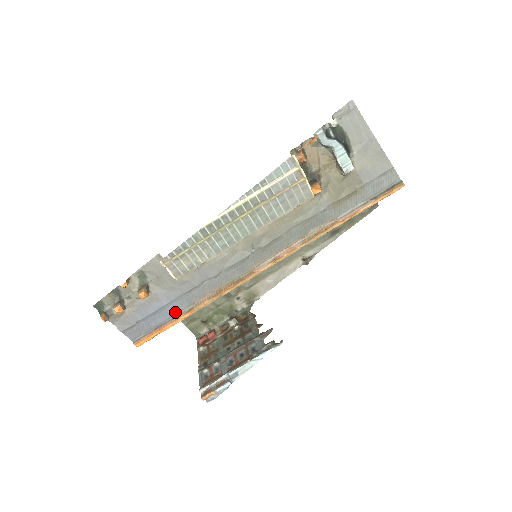
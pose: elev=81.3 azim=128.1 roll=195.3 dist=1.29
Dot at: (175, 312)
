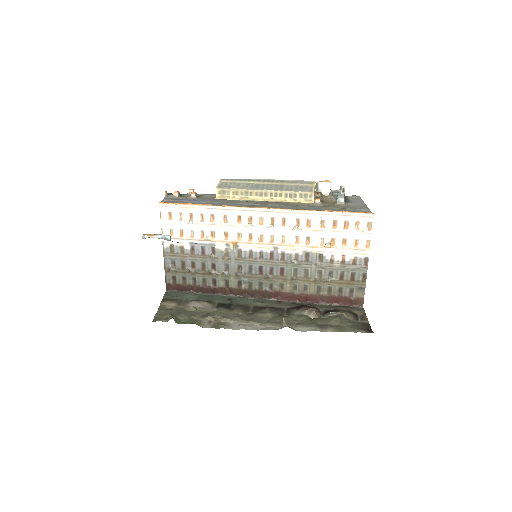
Dot at: occluded
